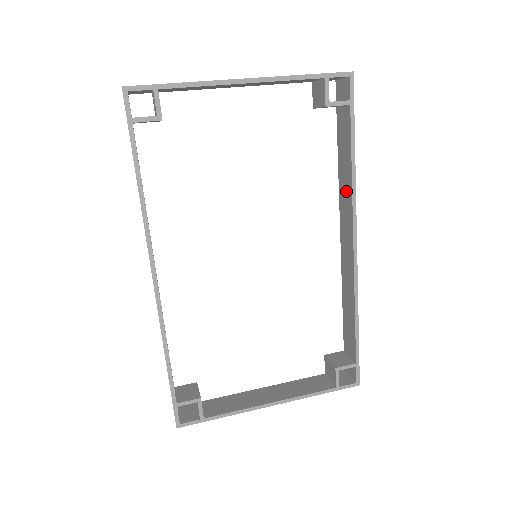
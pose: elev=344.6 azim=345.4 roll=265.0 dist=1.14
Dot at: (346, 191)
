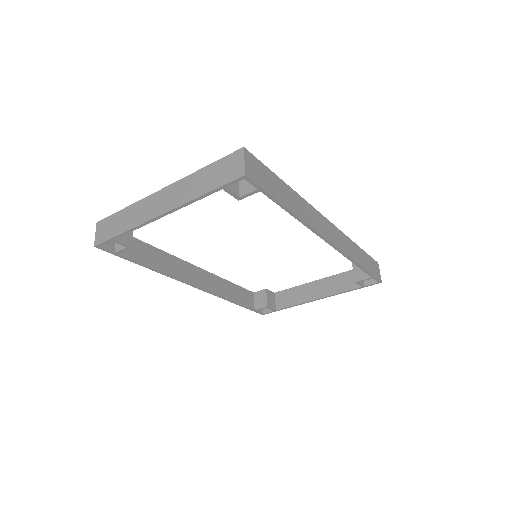
Dot at: occluded
